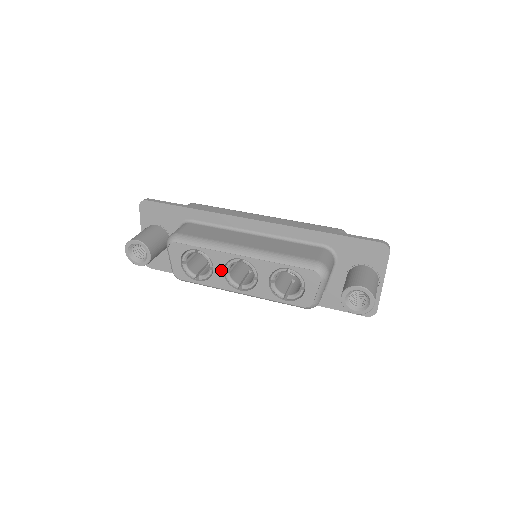
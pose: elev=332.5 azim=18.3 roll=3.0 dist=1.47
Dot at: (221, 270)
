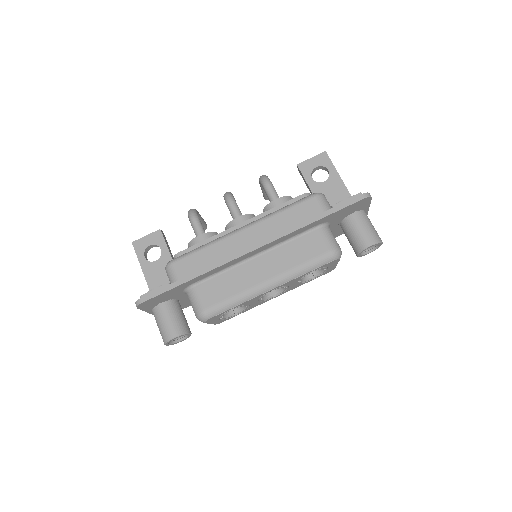
Dot at: (256, 302)
